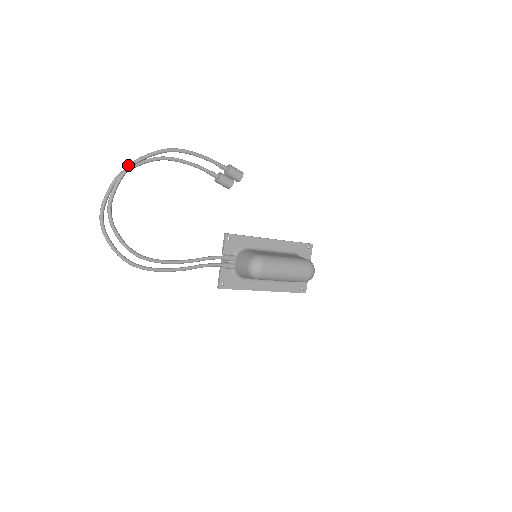
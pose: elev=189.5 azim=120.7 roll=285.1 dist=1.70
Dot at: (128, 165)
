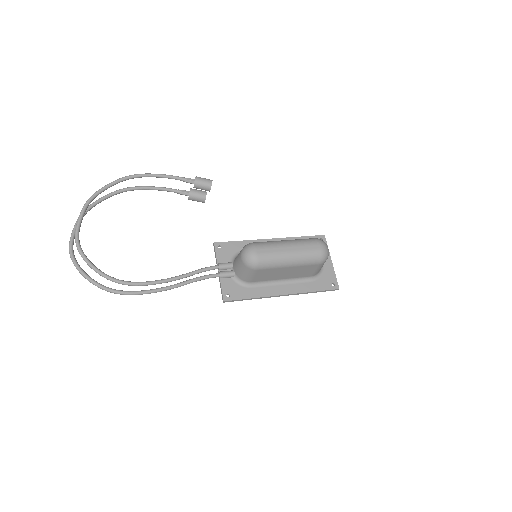
Dot at: (89, 198)
